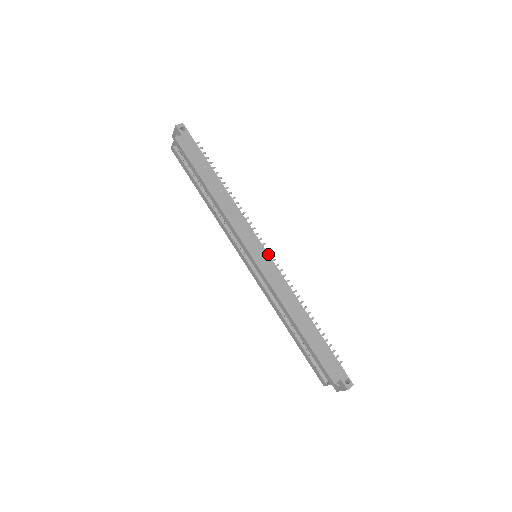
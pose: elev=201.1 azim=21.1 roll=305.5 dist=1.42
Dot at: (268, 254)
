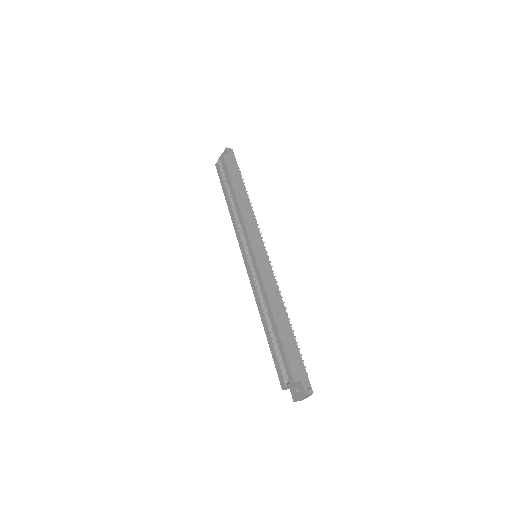
Dot at: (267, 255)
